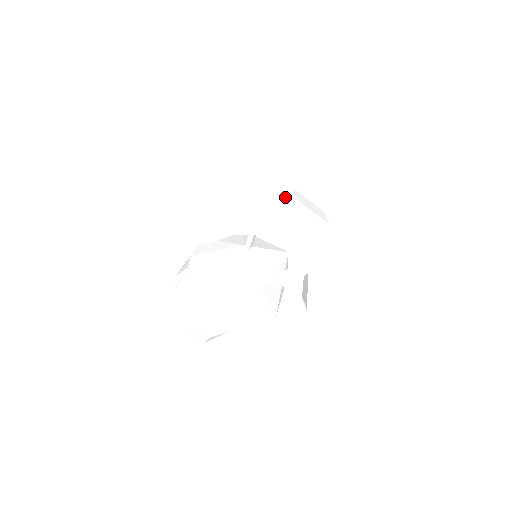
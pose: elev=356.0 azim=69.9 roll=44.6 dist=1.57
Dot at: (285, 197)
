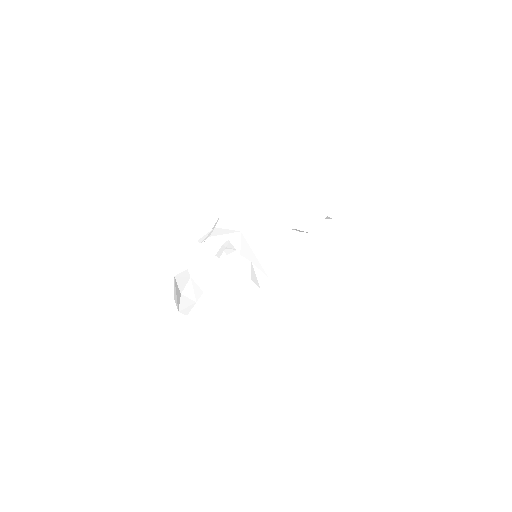
Dot at: occluded
